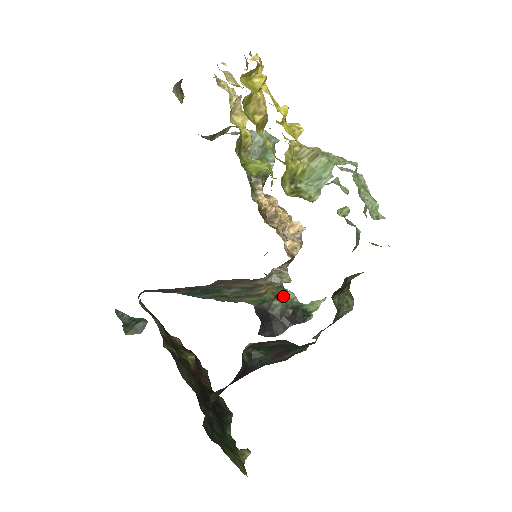
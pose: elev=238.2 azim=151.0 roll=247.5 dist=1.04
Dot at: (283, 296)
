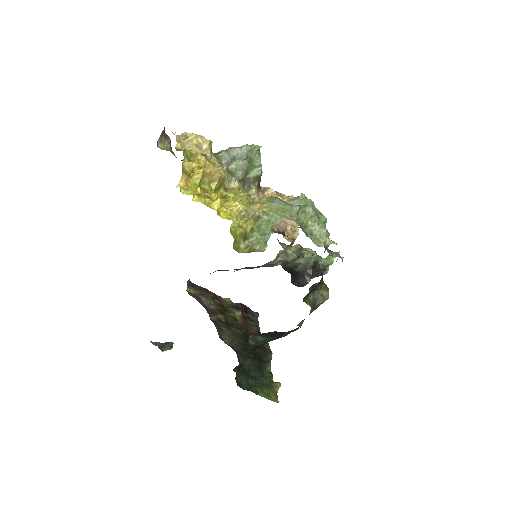
Dot at: (304, 254)
